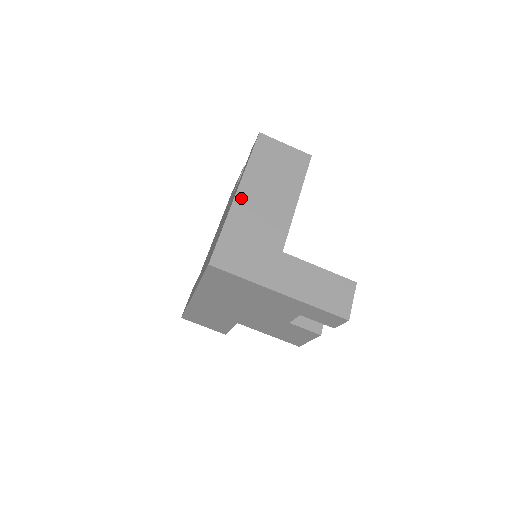
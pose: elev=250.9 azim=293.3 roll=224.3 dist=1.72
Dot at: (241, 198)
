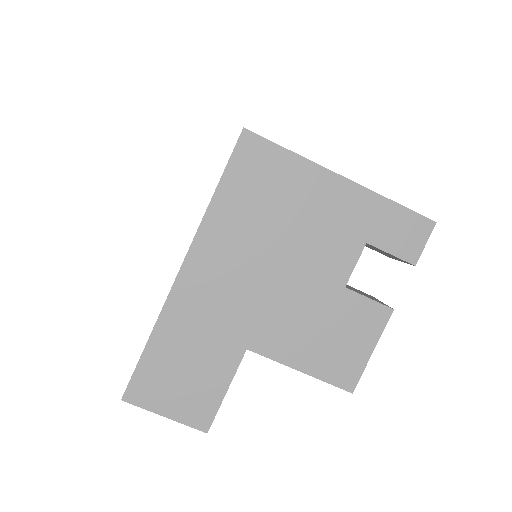
Dot at: occluded
